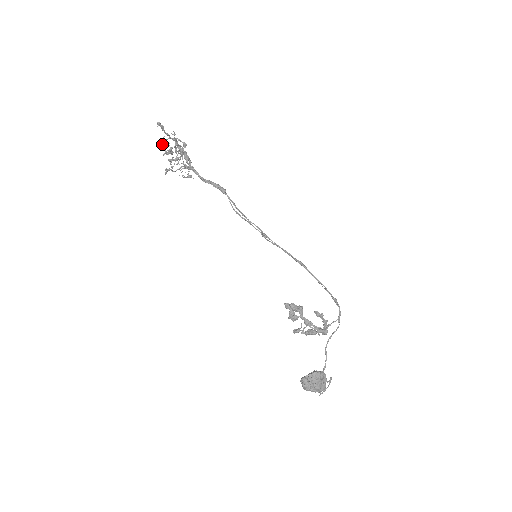
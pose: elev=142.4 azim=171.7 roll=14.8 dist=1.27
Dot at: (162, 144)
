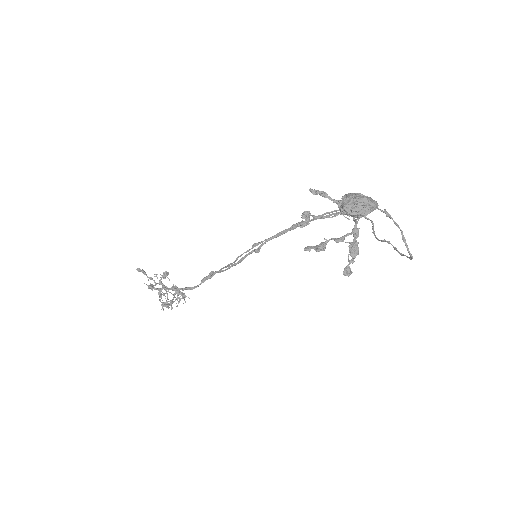
Dot at: (148, 285)
